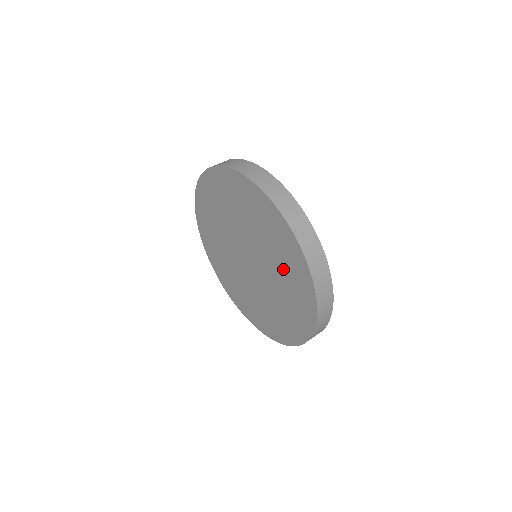
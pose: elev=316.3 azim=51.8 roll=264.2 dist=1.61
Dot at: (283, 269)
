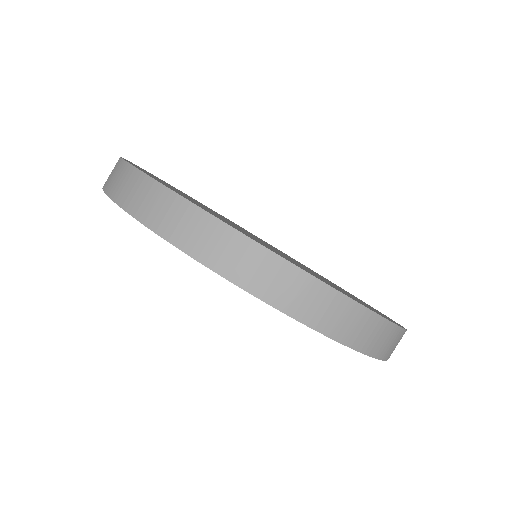
Dot at: occluded
